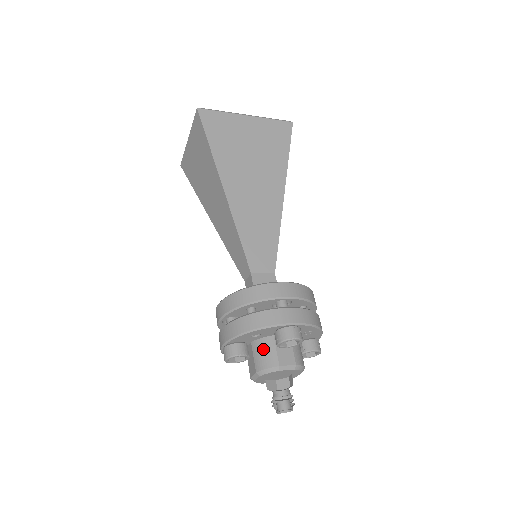
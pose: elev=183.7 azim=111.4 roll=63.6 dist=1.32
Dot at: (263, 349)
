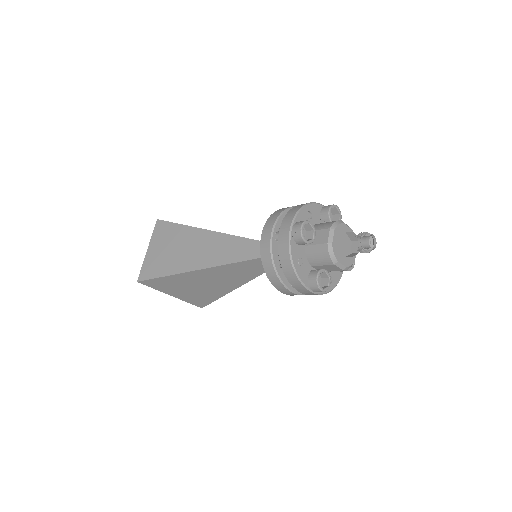
Dot at: (321, 224)
